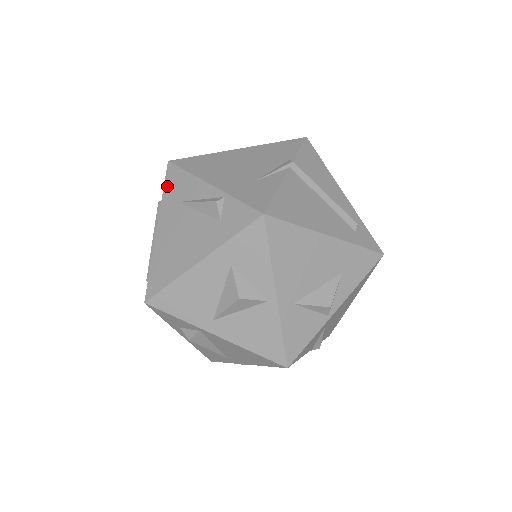
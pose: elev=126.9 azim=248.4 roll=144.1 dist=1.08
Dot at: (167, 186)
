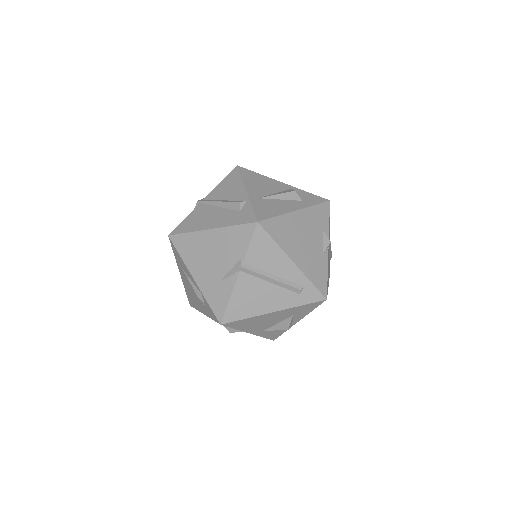
Dot at: (174, 253)
